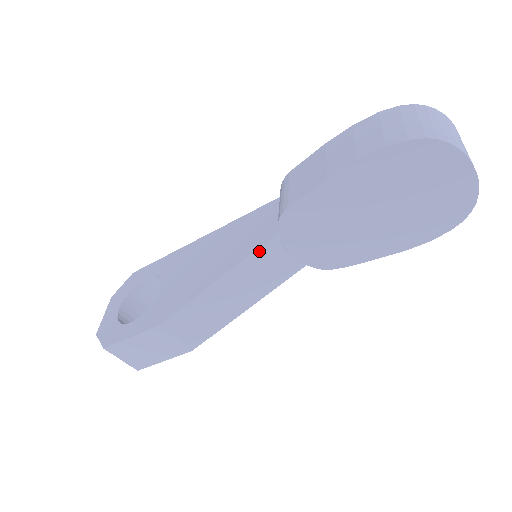
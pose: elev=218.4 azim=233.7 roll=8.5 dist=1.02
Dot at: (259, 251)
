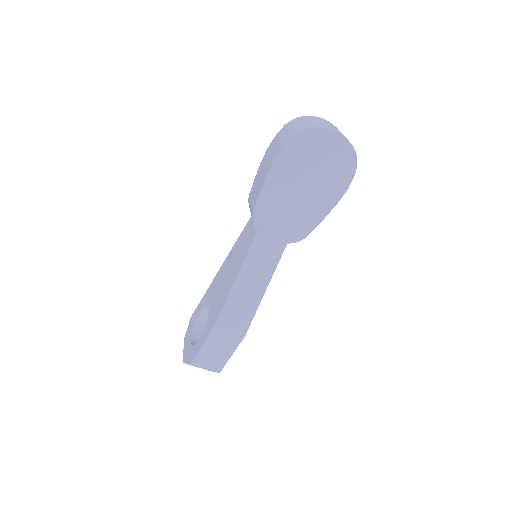
Dot at: (252, 247)
